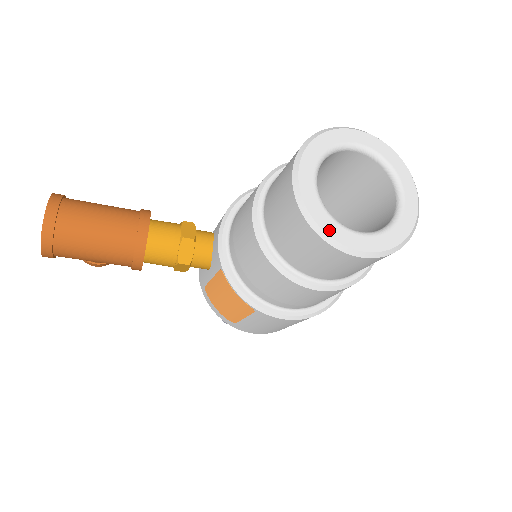
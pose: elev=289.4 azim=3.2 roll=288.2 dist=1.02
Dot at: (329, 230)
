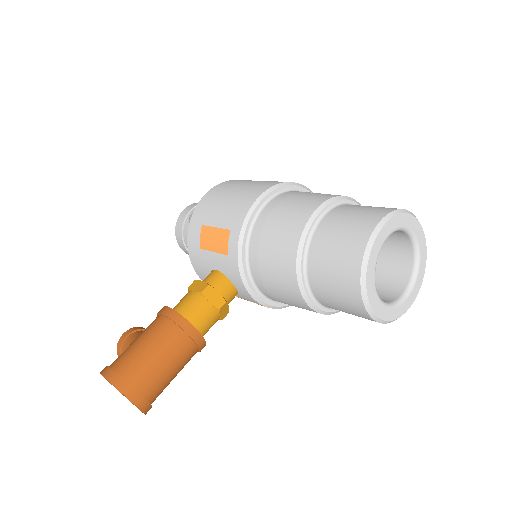
Dot at: (396, 316)
